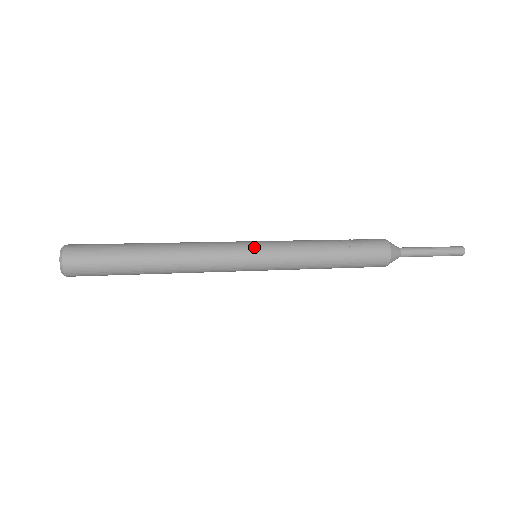
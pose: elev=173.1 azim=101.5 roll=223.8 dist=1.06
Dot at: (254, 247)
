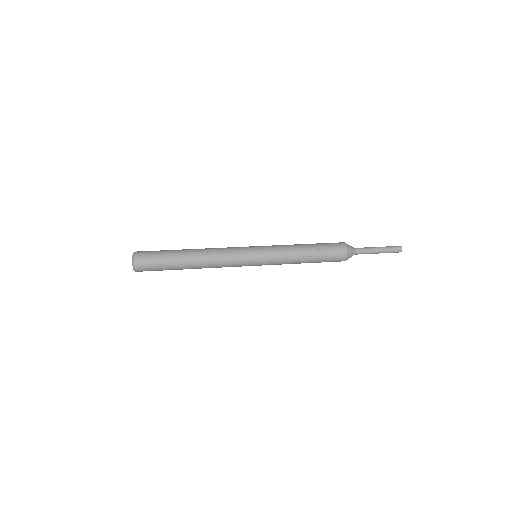
Dot at: (254, 254)
